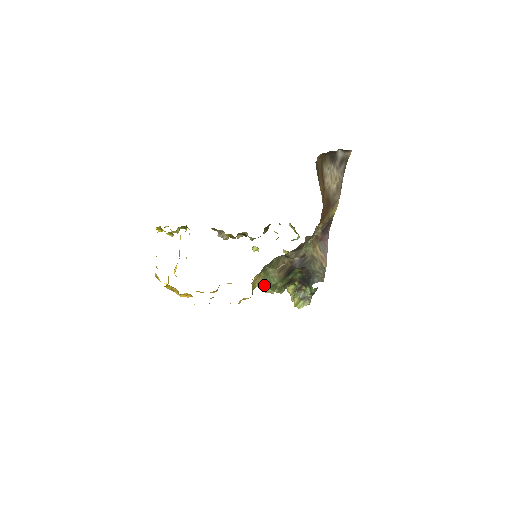
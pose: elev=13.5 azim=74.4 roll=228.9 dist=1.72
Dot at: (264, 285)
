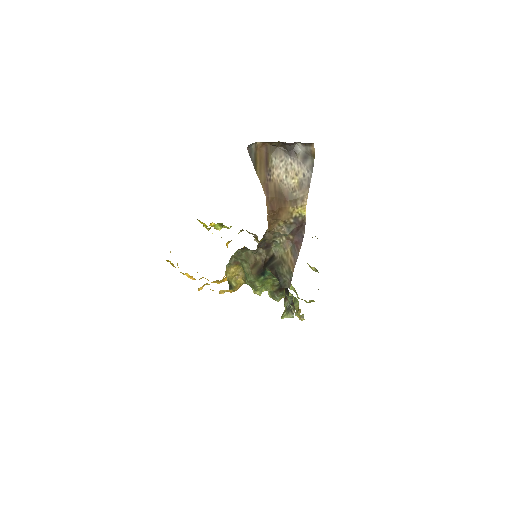
Dot at: occluded
